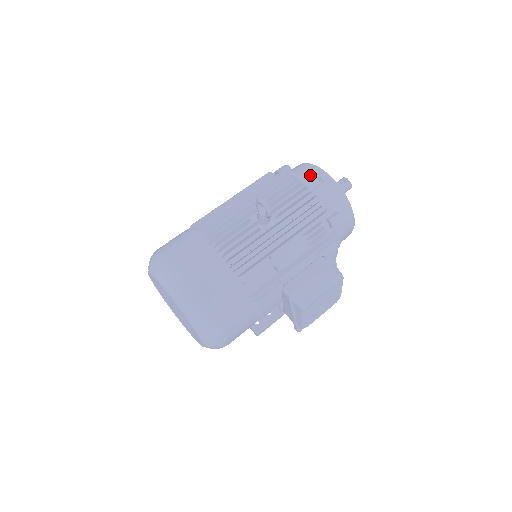
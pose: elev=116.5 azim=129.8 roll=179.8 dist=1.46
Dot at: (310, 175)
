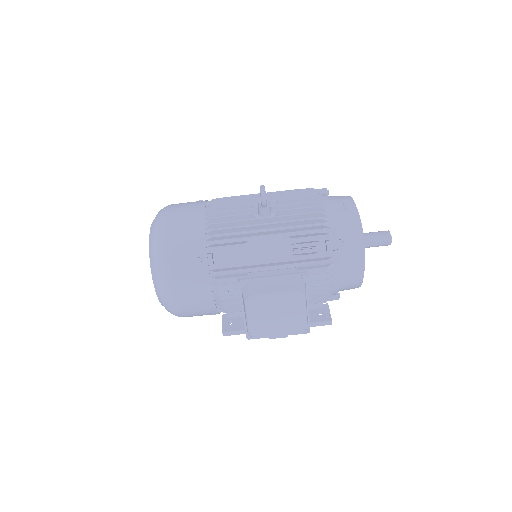
Dot at: (338, 200)
